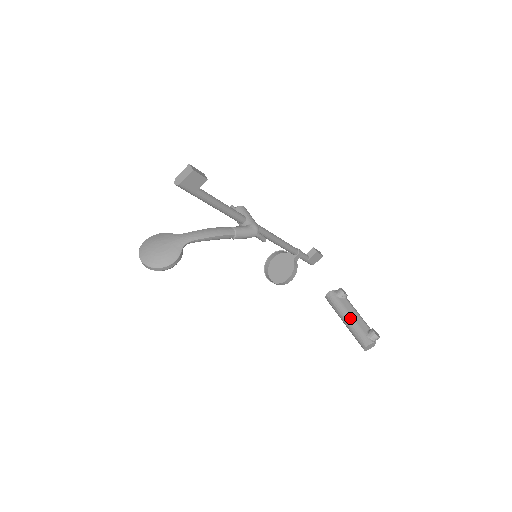
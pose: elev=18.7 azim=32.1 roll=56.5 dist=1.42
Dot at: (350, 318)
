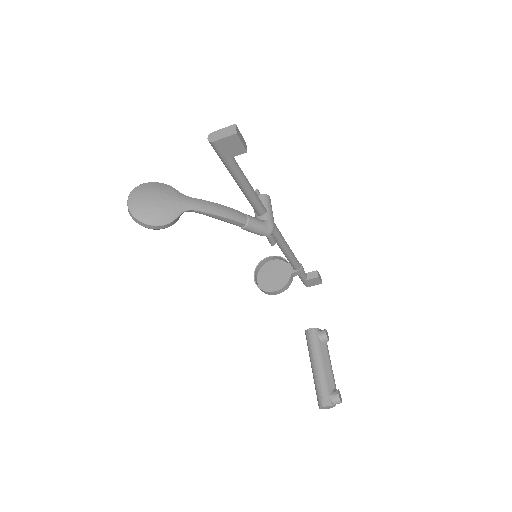
Dot at: (321, 367)
